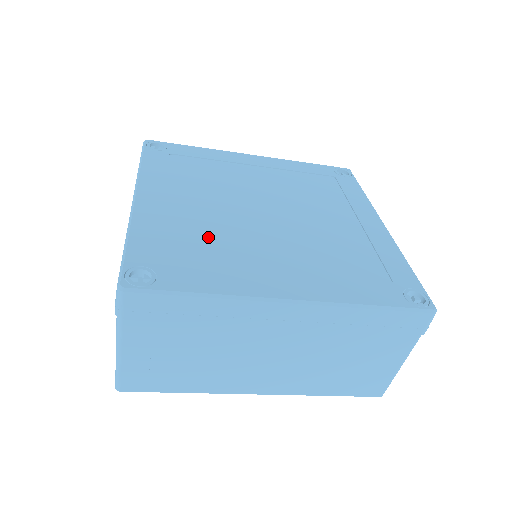
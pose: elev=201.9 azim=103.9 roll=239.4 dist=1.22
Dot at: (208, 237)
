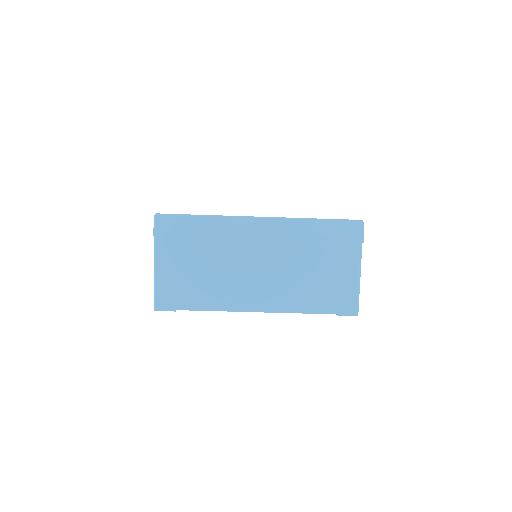
Dot at: occluded
